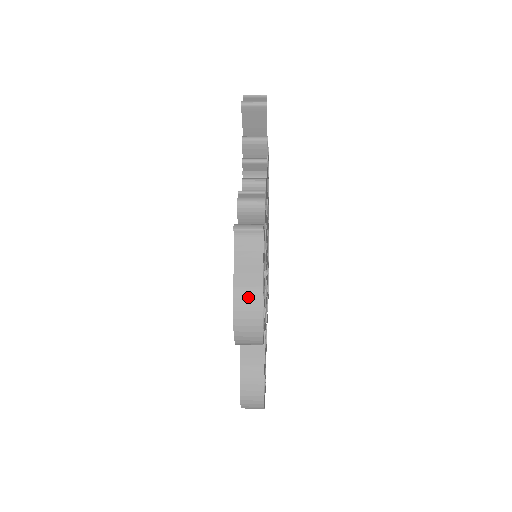
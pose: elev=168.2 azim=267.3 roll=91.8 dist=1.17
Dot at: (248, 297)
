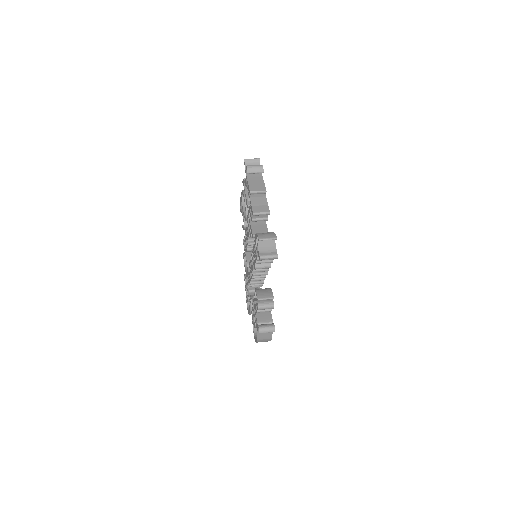
Dot at: (264, 341)
